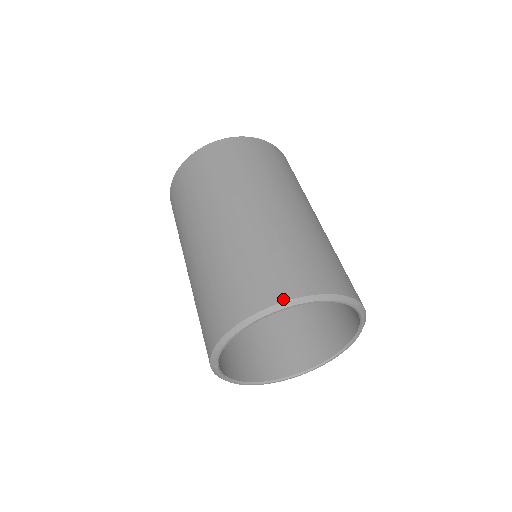
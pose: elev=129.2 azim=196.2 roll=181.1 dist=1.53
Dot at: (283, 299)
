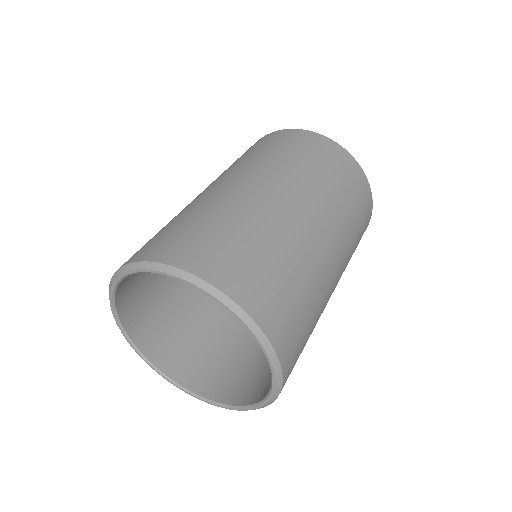
Dot at: (141, 259)
